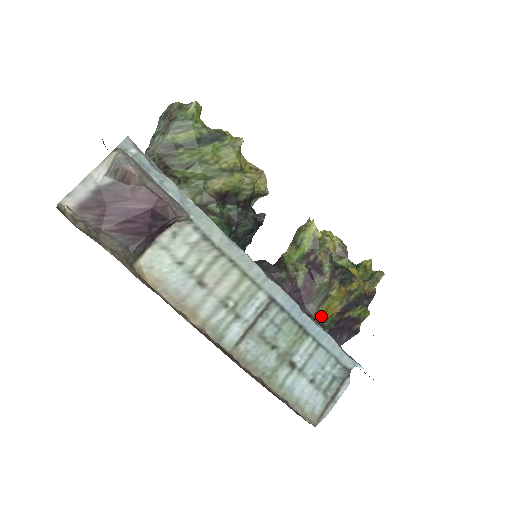
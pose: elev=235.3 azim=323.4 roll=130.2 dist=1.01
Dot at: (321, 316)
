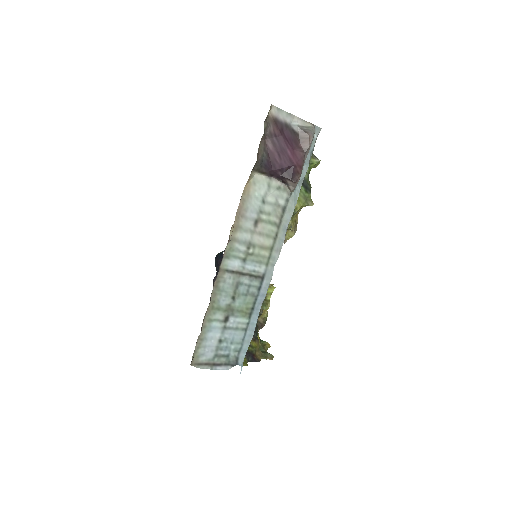
Dot at: occluded
